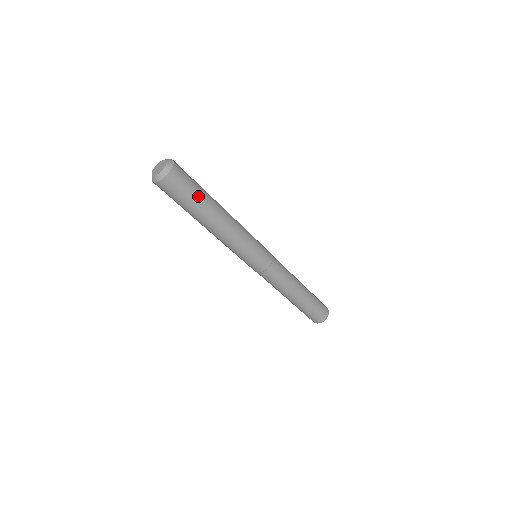
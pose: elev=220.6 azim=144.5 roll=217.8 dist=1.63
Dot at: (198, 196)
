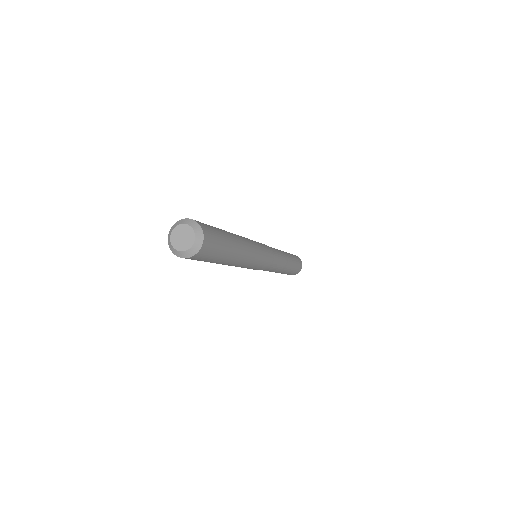
Dot at: (225, 243)
